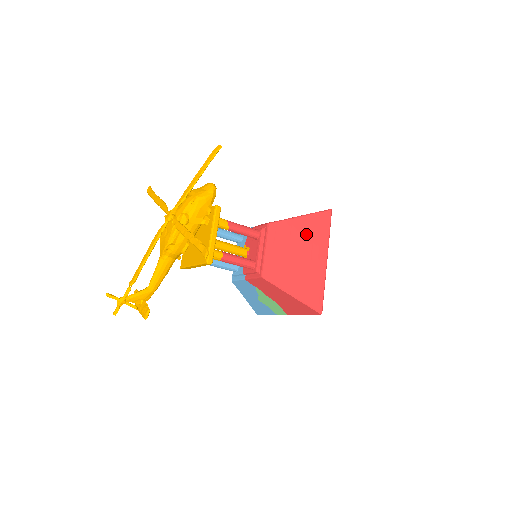
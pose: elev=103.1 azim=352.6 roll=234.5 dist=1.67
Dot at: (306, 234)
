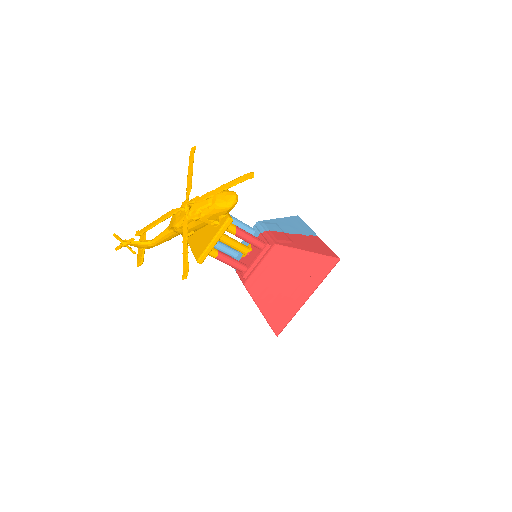
Dot at: (303, 269)
